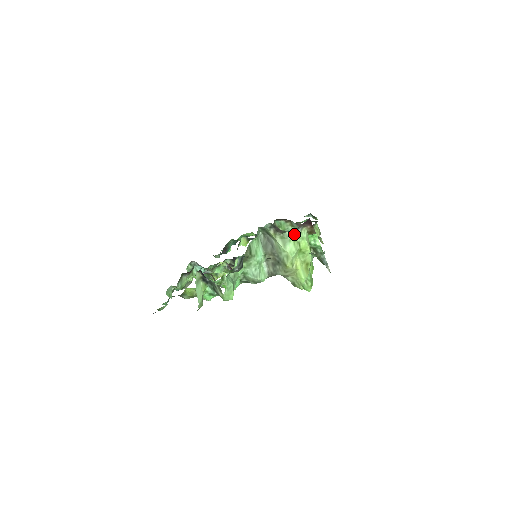
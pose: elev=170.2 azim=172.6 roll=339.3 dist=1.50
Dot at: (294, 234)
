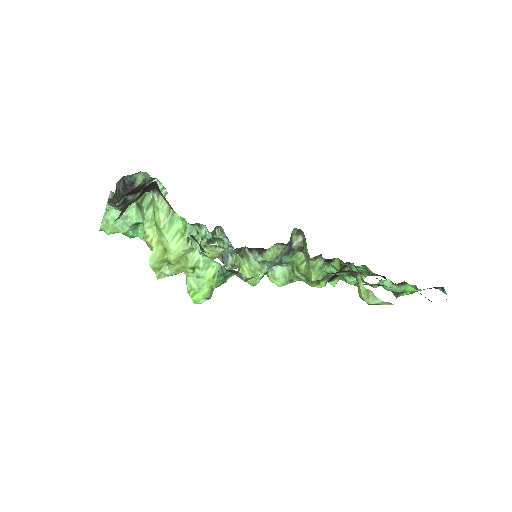
Dot at: (154, 198)
